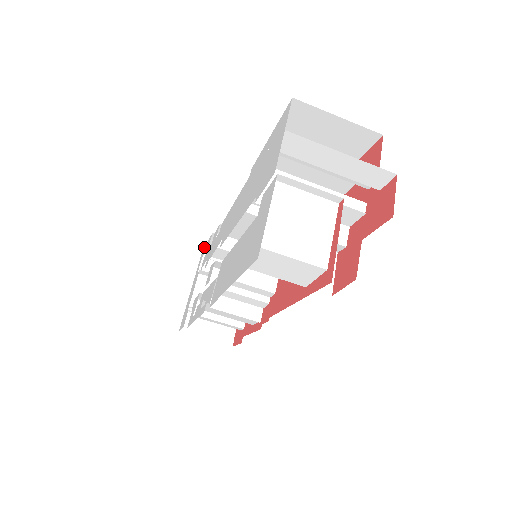
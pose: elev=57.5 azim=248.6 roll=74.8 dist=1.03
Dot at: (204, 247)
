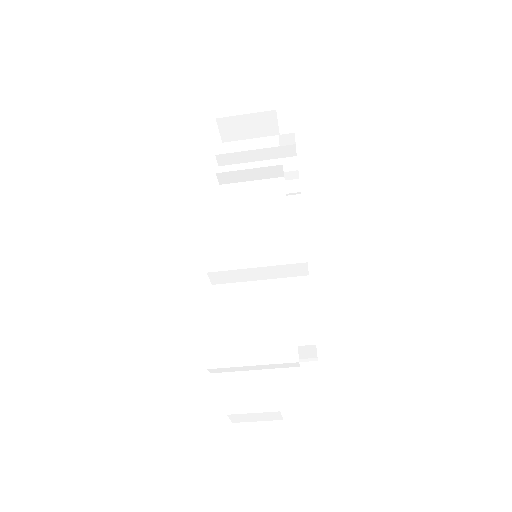
Dot at: occluded
